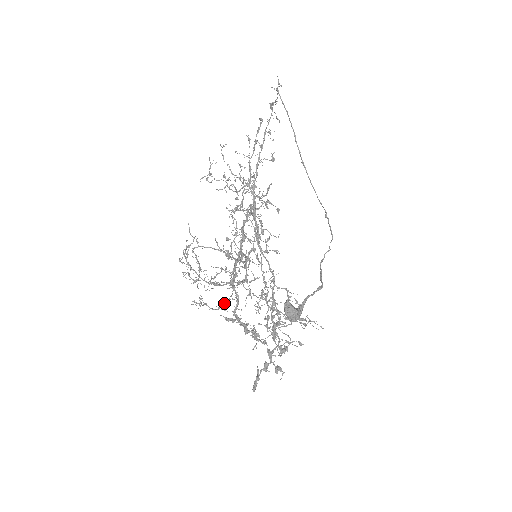
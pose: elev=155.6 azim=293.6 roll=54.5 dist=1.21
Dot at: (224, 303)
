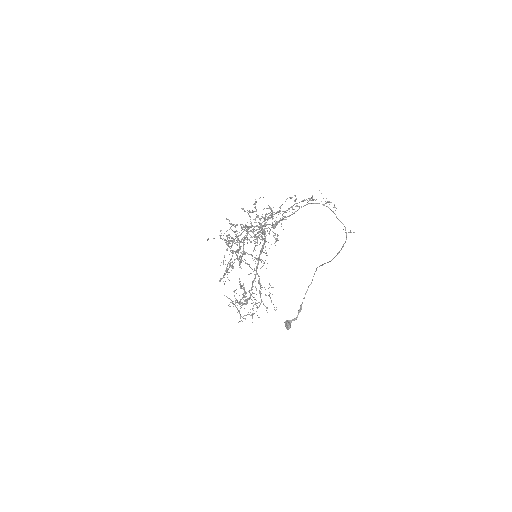
Dot at: occluded
